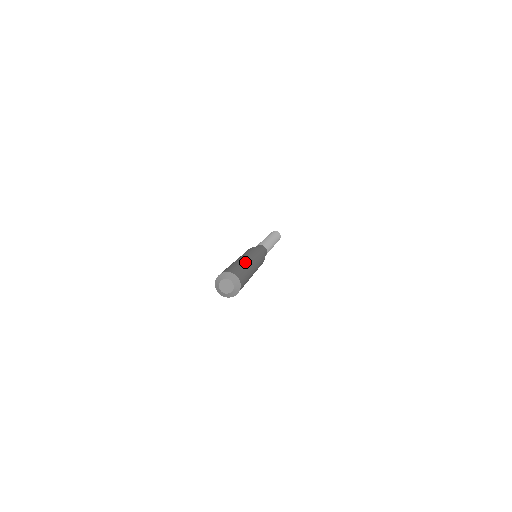
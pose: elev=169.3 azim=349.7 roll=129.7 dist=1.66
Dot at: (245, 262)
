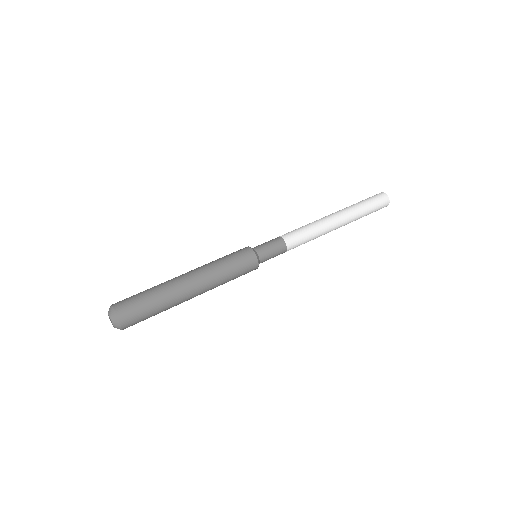
Dot at: (174, 293)
